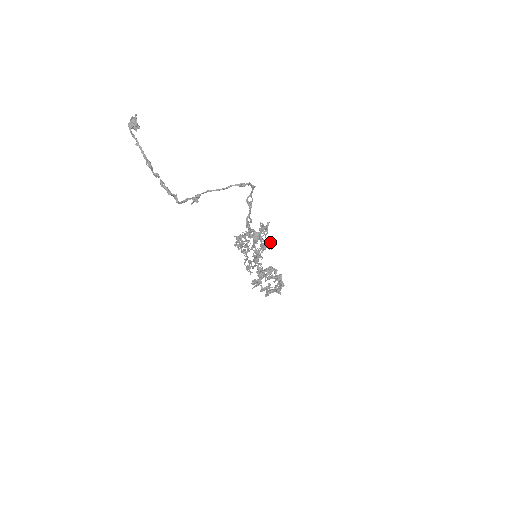
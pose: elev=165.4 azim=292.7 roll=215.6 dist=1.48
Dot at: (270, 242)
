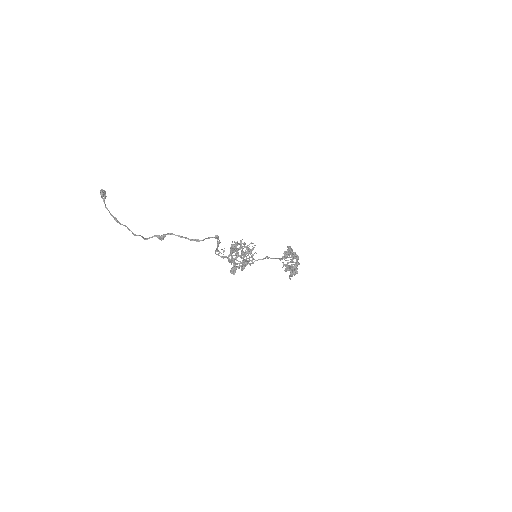
Dot at: (247, 264)
